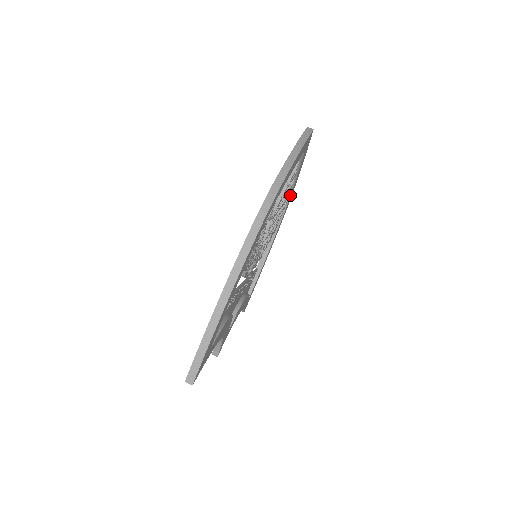
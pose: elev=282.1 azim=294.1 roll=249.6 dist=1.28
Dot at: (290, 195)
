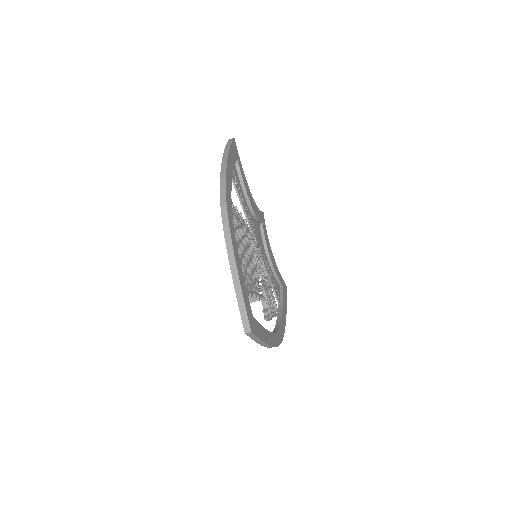
Dot at: (235, 241)
